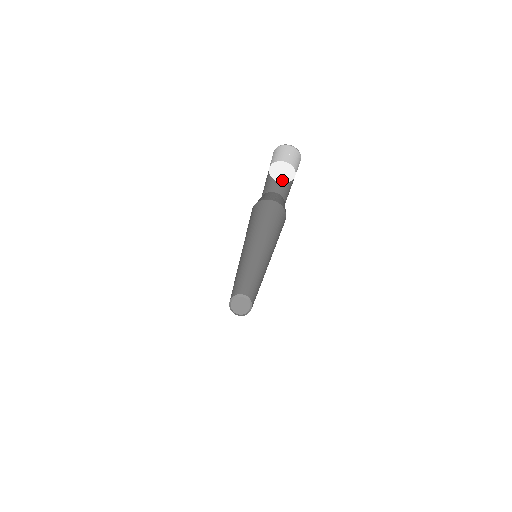
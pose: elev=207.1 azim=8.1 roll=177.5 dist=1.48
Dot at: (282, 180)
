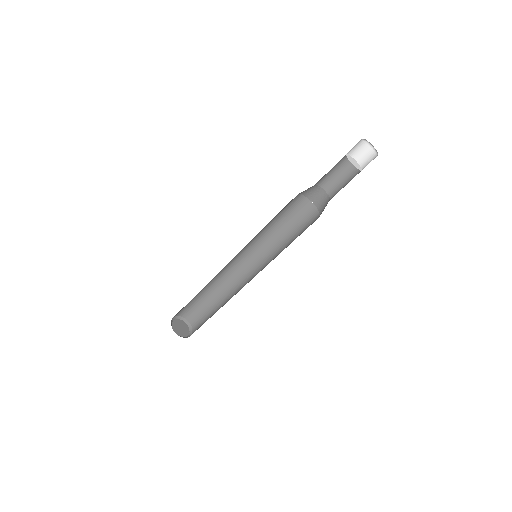
Dot at: (357, 167)
